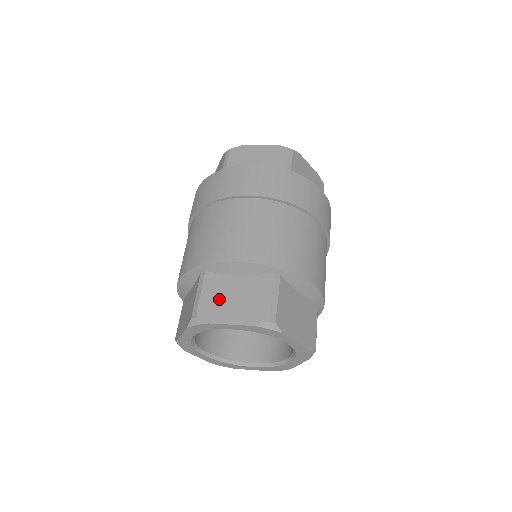
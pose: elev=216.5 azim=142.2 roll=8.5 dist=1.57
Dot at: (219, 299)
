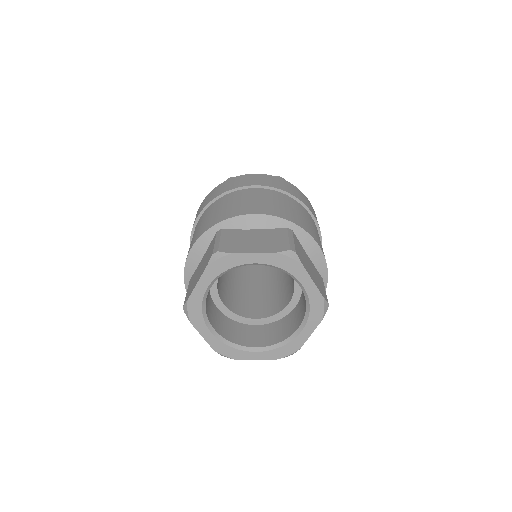
Dot at: (193, 282)
